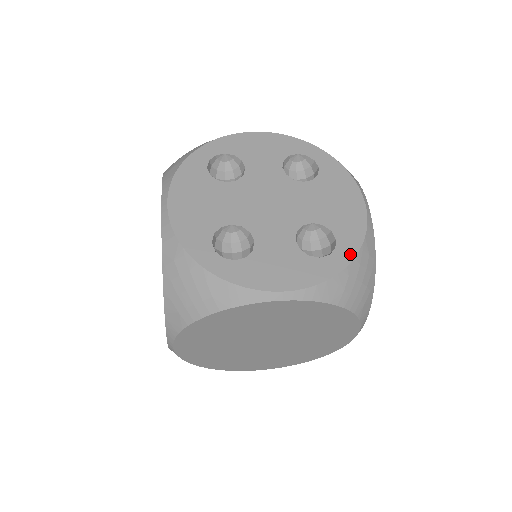
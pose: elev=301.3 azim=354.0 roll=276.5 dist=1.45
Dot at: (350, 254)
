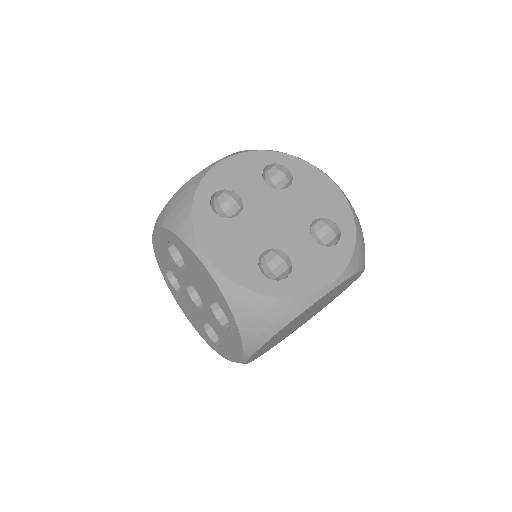
Dot at: (352, 231)
